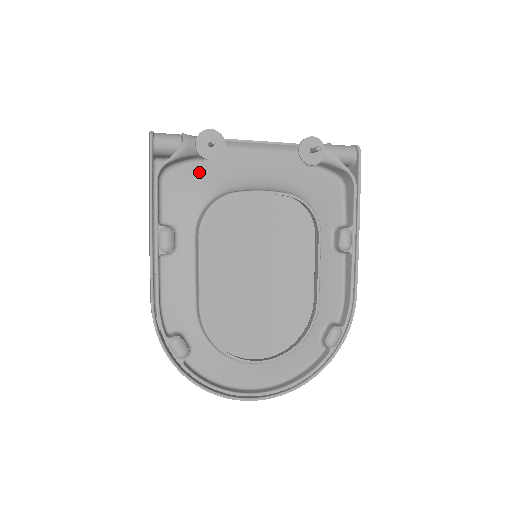
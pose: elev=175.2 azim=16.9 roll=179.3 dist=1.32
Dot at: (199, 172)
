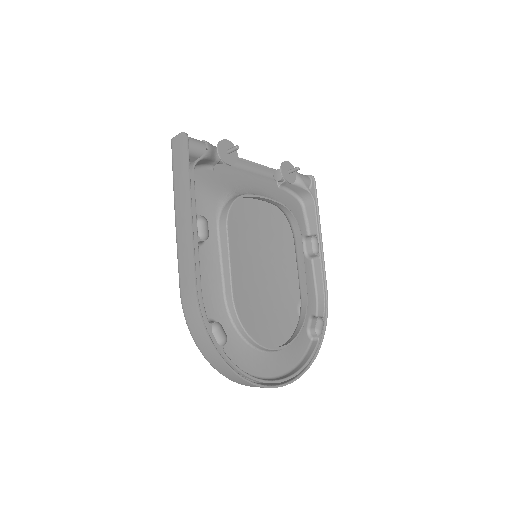
Dot at: (212, 177)
